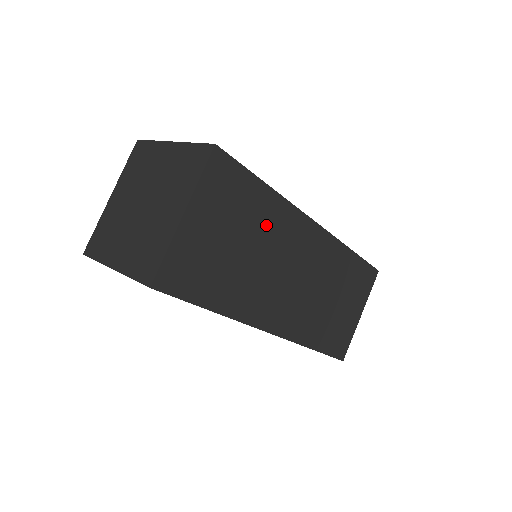
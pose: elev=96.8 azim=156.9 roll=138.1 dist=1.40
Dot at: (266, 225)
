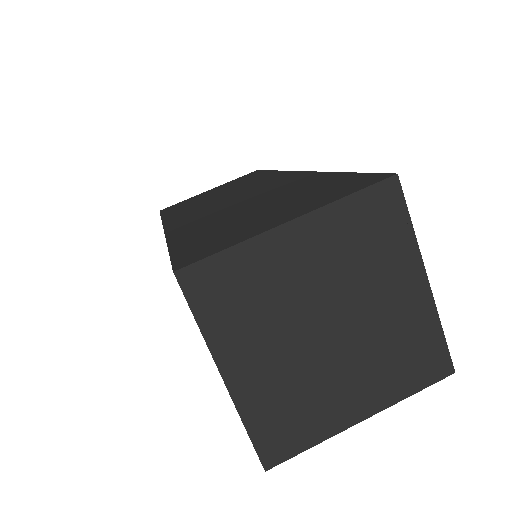
Dot at: occluded
